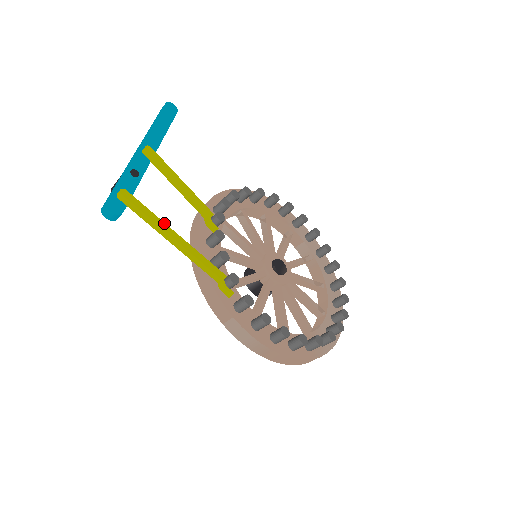
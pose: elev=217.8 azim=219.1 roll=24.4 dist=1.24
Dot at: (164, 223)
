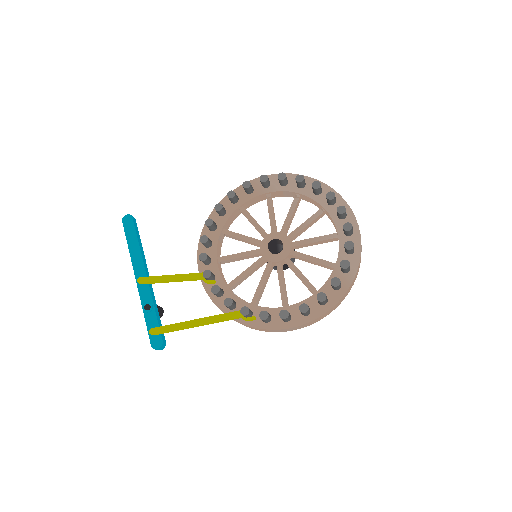
Dot at: (184, 322)
